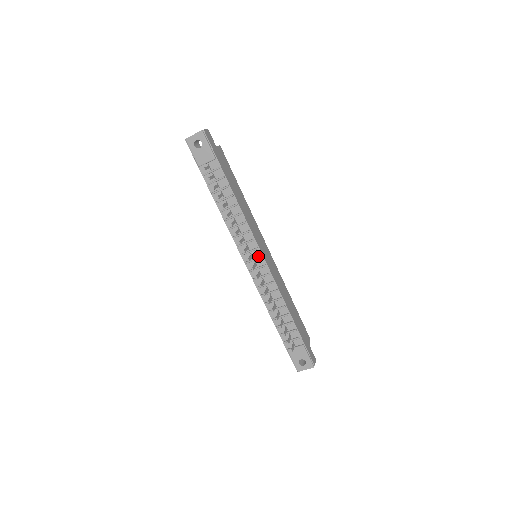
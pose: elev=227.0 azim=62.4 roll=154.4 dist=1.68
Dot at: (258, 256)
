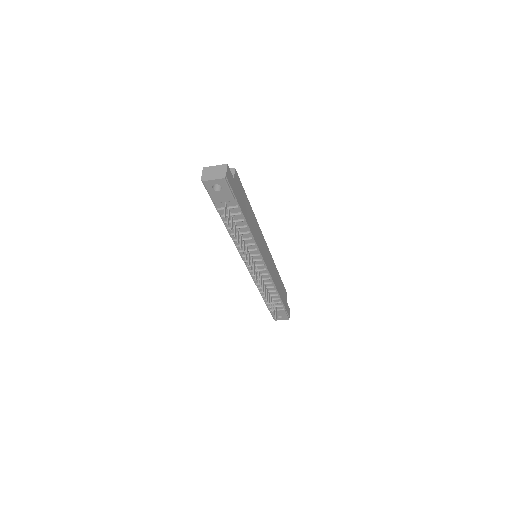
Dot at: (260, 263)
